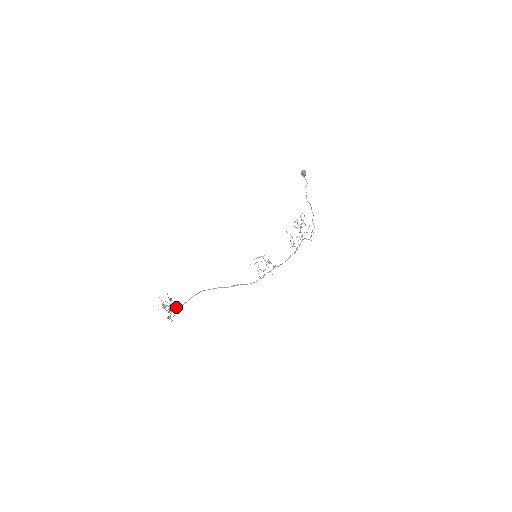
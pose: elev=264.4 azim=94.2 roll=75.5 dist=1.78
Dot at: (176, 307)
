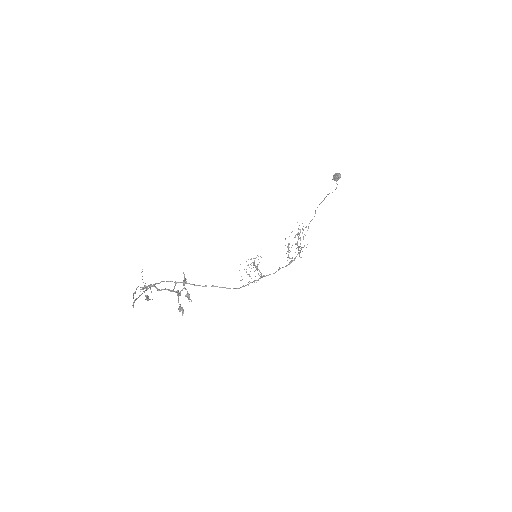
Dot at: (189, 295)
